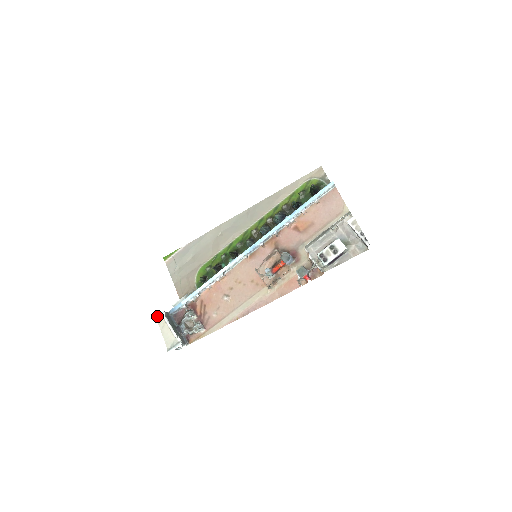
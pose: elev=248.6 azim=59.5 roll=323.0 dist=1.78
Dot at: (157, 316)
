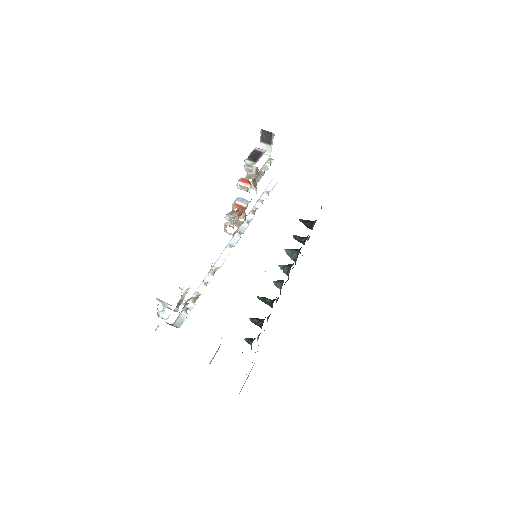
Dot at: (156, 329)
